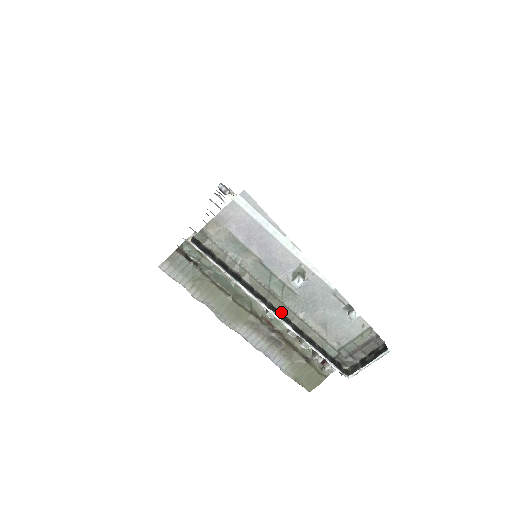
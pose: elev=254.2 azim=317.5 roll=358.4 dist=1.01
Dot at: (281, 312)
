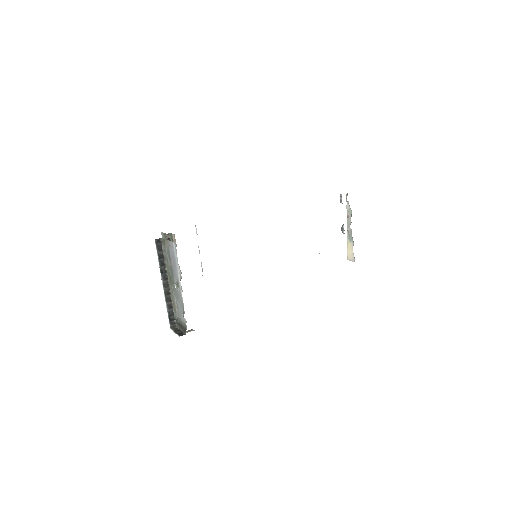
Dot at: (170, 288)
